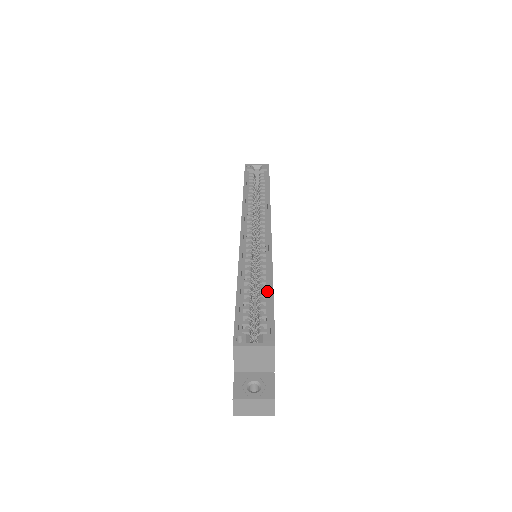
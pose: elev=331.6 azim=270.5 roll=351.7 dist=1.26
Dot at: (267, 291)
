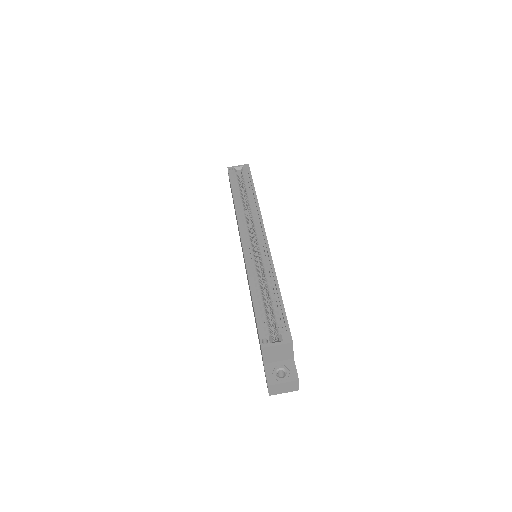
Dot at: (276, 294)
